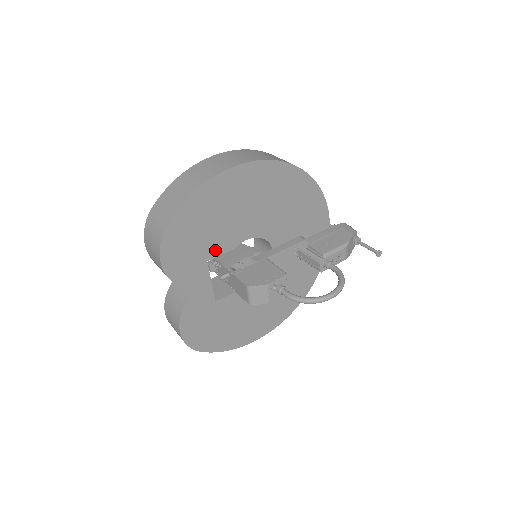
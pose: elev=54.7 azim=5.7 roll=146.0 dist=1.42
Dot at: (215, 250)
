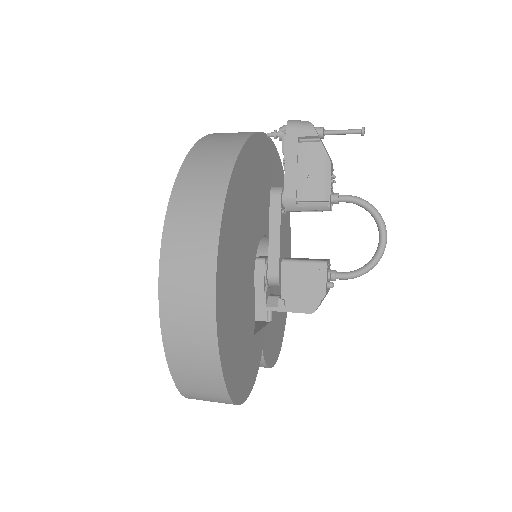
Dot at: (251, 323)
